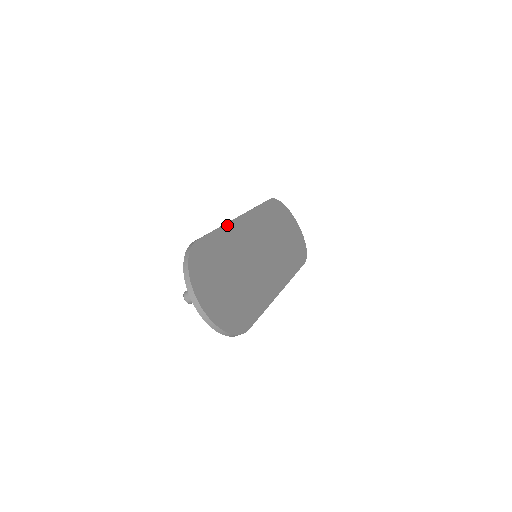
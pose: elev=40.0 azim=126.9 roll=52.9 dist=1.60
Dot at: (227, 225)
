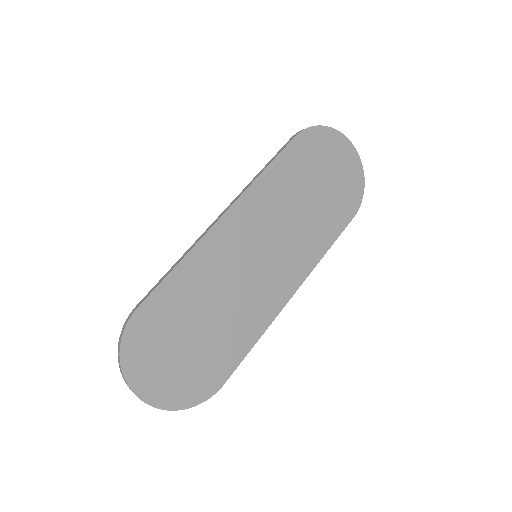
Dot at: (194, 250)
